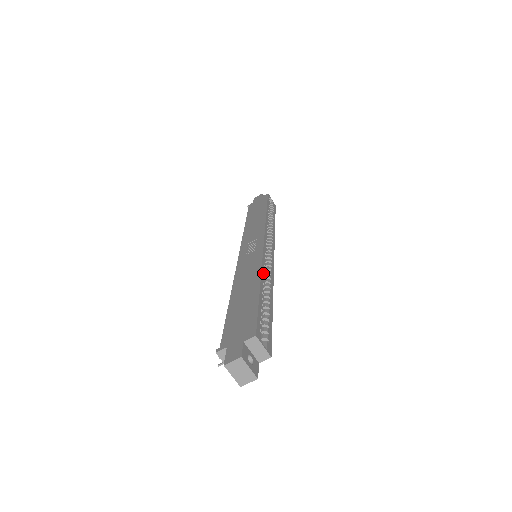
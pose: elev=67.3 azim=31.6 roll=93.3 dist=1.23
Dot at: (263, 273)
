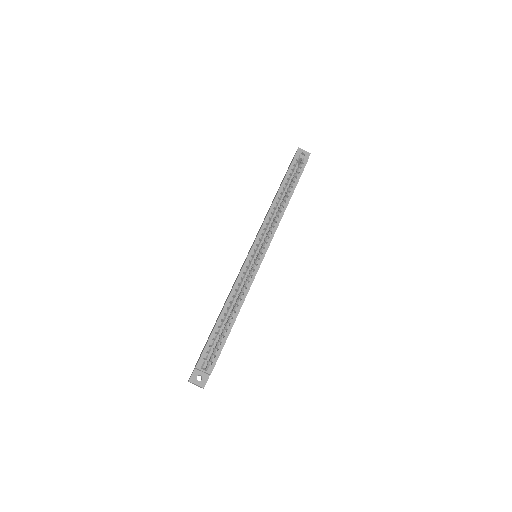
Dot at: occluded
